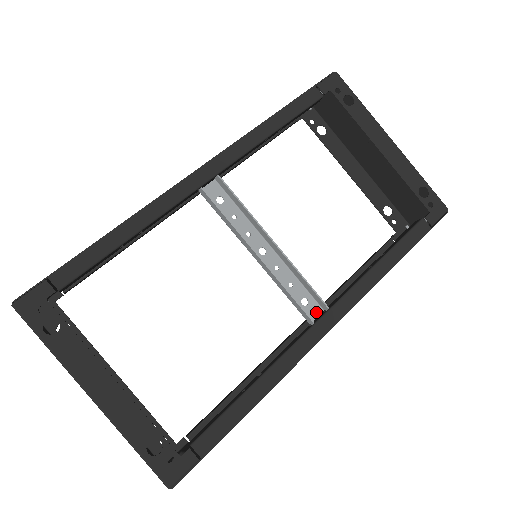
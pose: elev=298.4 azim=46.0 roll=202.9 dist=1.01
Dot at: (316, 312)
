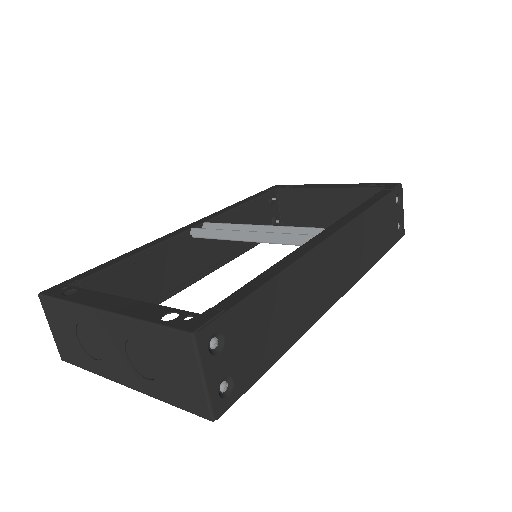
Dot at: occluded
